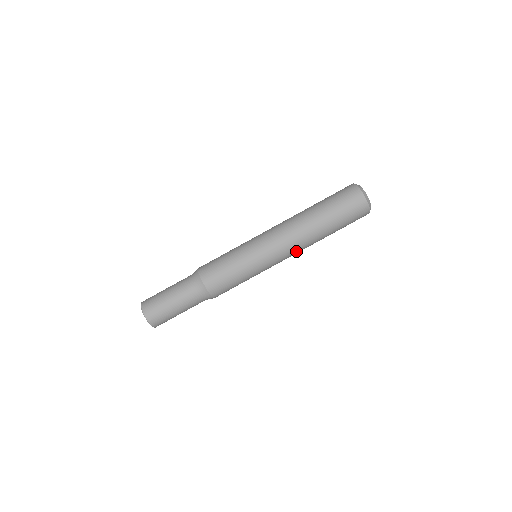
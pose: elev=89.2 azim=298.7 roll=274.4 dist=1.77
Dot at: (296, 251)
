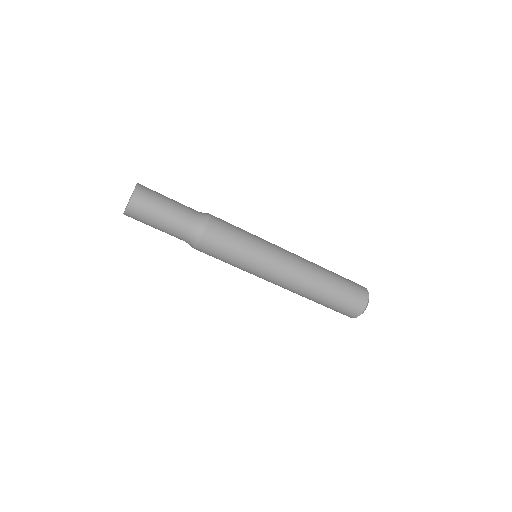
Dot at: occluded
